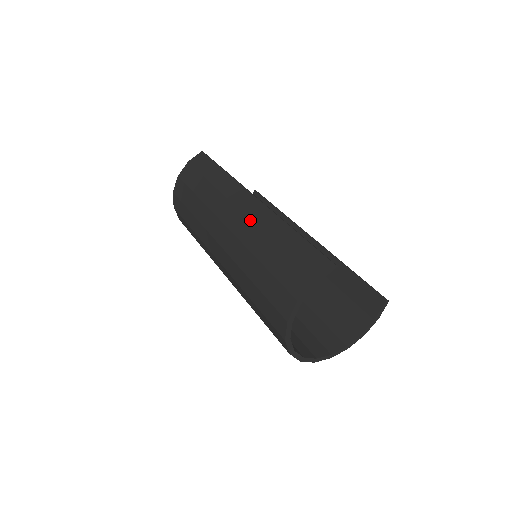
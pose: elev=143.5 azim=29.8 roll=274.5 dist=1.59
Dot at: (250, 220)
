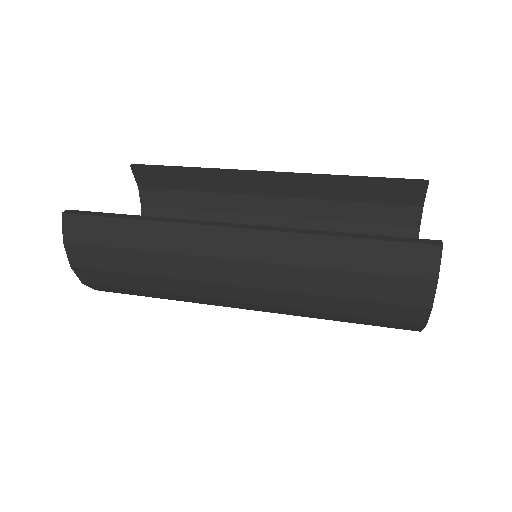
Dot at: (268, 263)
